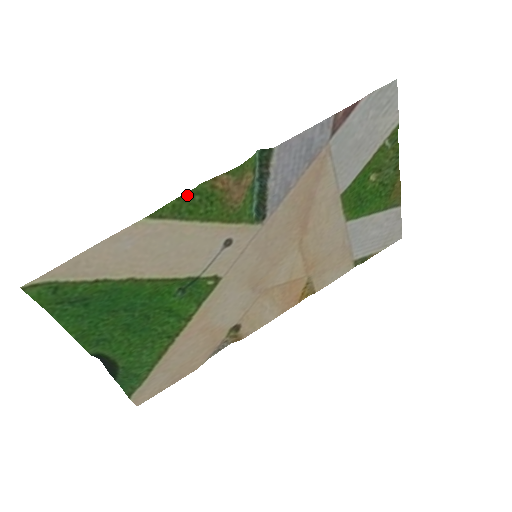
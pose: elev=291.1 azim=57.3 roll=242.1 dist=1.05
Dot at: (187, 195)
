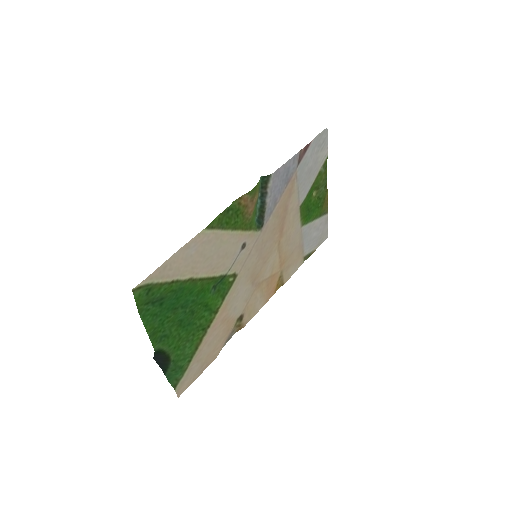
Dot at: (226, 211)
